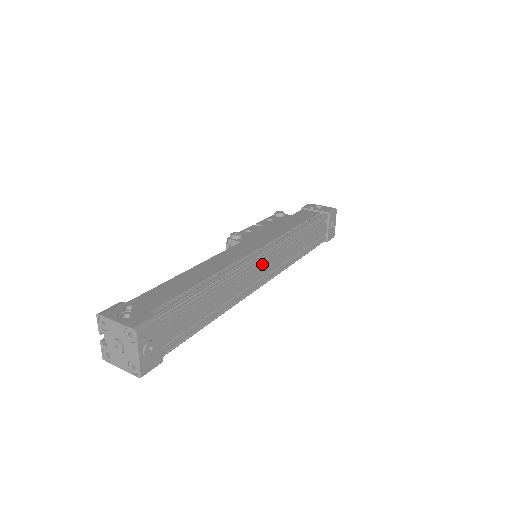
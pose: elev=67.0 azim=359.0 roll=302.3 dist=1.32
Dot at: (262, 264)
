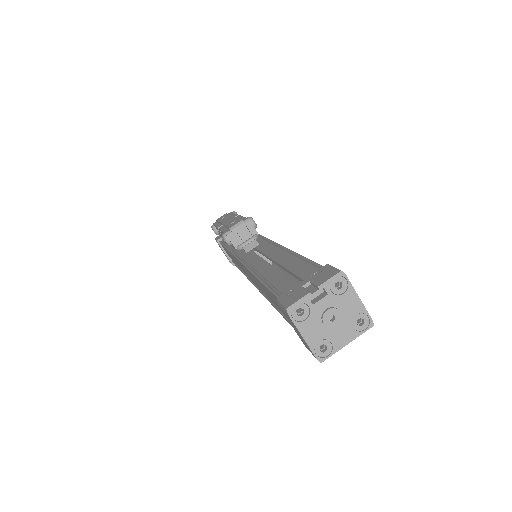
Dot at: occluded
